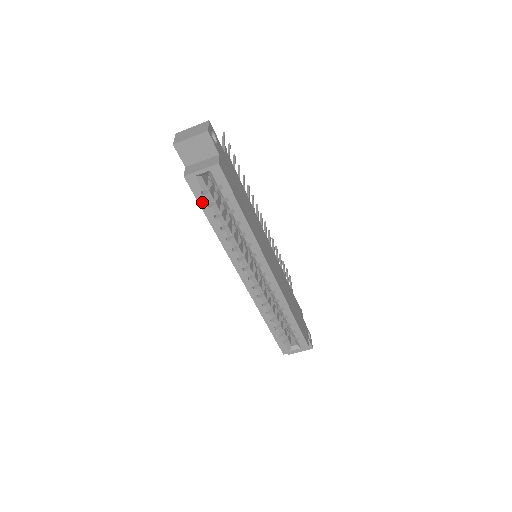
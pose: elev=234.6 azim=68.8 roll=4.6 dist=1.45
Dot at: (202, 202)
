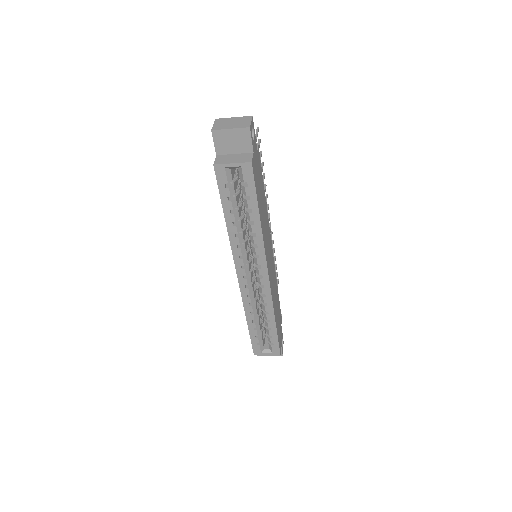
Dot at: (223, 194)
